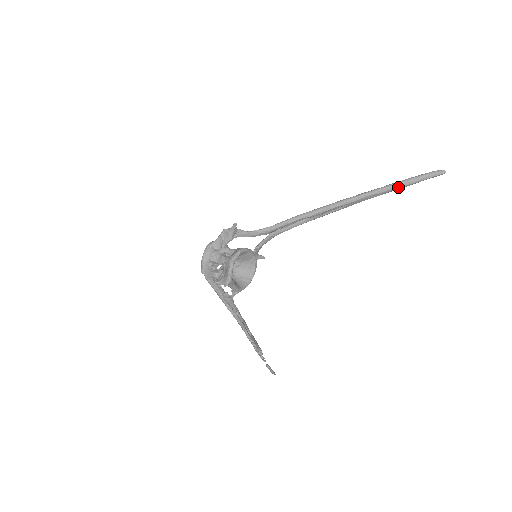
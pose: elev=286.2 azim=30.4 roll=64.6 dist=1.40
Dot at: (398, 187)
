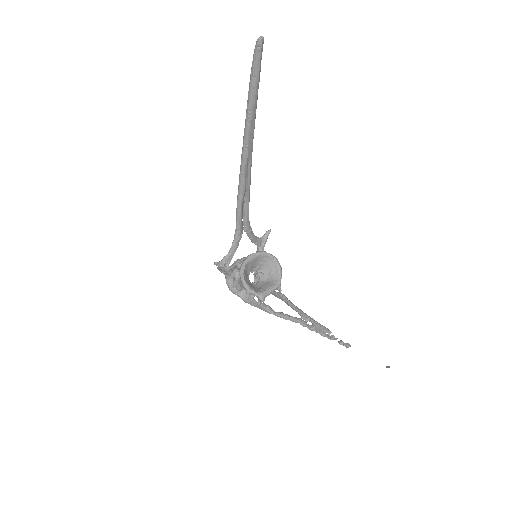
Dot at: (254, 101)
